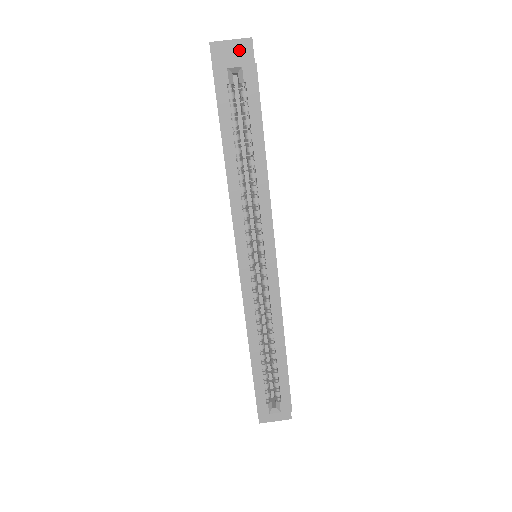
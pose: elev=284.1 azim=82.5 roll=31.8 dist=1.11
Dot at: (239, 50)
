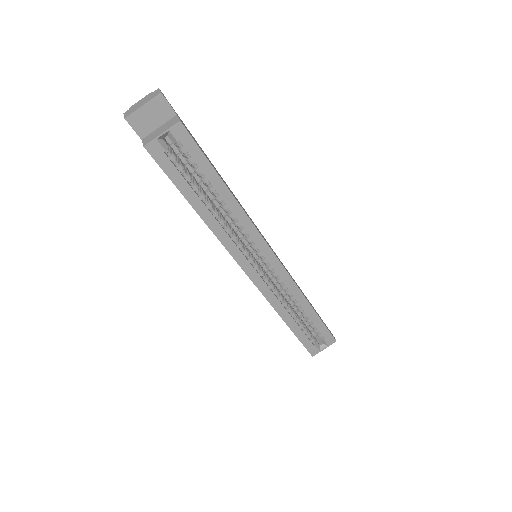
Dot at: (155, 110)
